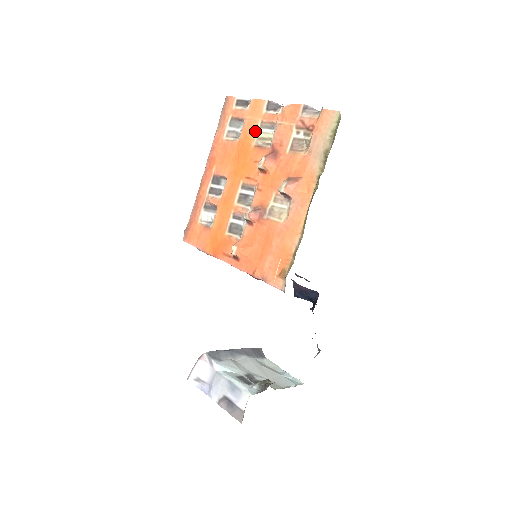
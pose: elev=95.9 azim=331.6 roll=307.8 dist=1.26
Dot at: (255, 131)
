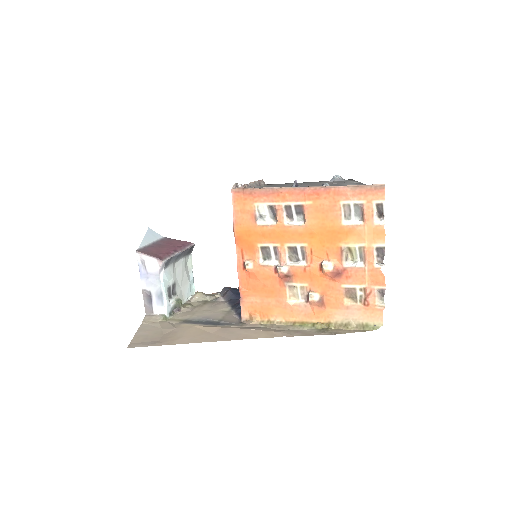
Dot at: (355, 242)
